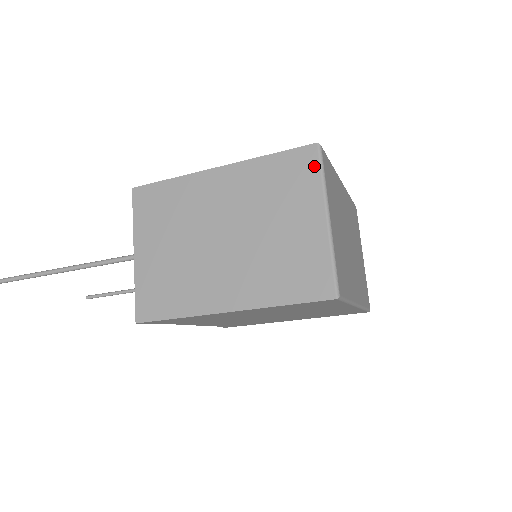
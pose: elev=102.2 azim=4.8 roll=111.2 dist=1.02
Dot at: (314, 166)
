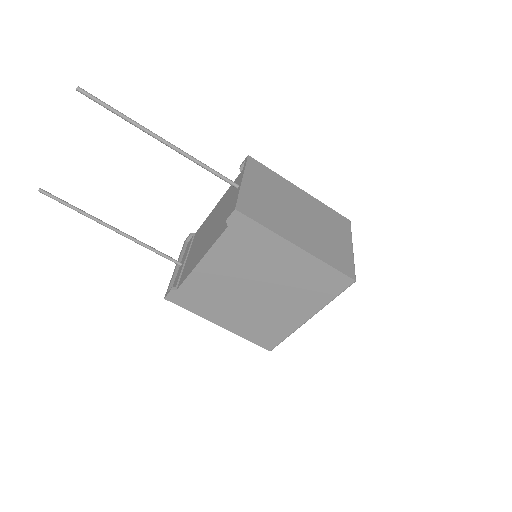
Dot at: (348, 227)
